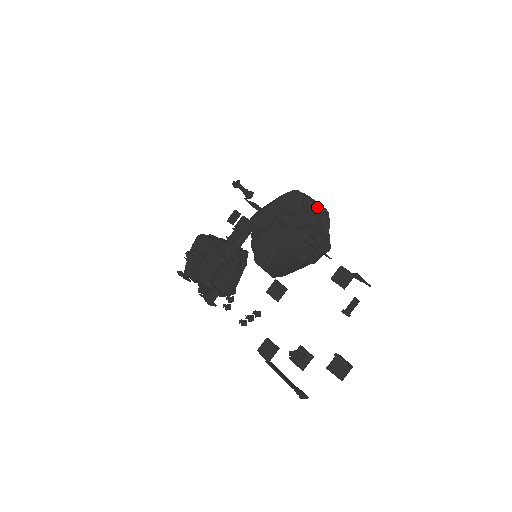
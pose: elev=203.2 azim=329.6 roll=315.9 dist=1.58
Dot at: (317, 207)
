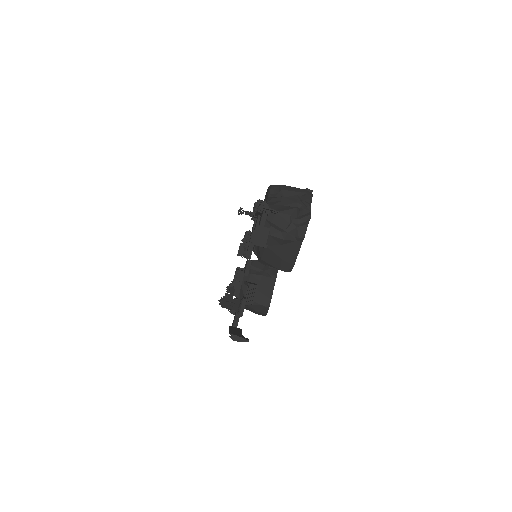
Dot at: (292, 190)
